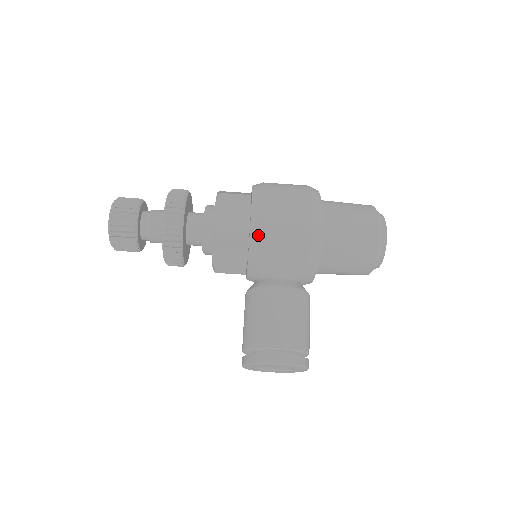
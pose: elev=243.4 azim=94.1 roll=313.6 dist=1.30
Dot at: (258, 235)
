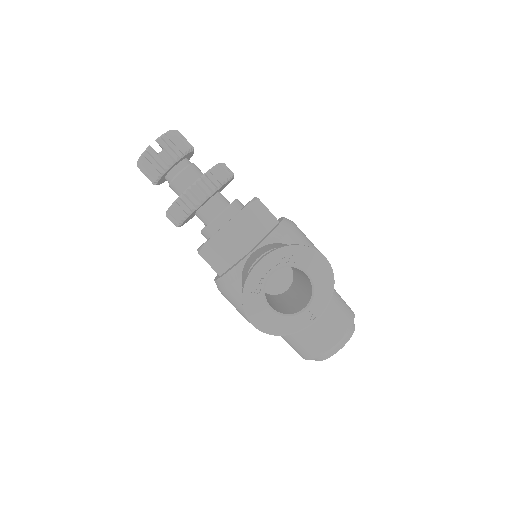
Dot at: (290, 223)
